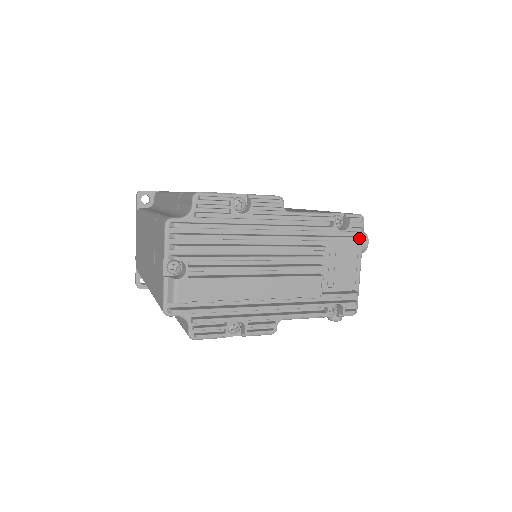
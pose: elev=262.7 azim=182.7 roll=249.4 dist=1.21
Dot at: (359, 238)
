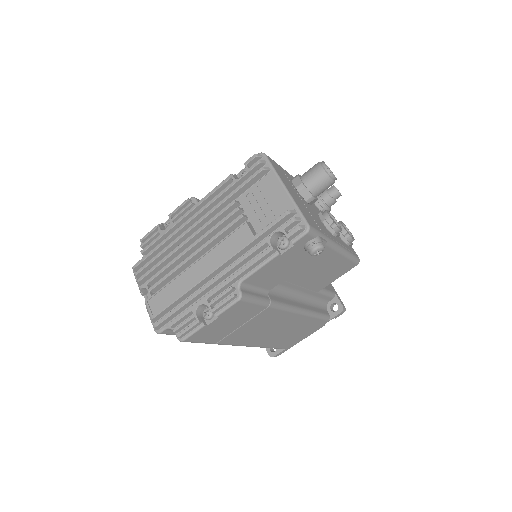
Dot at: (259, 170)
